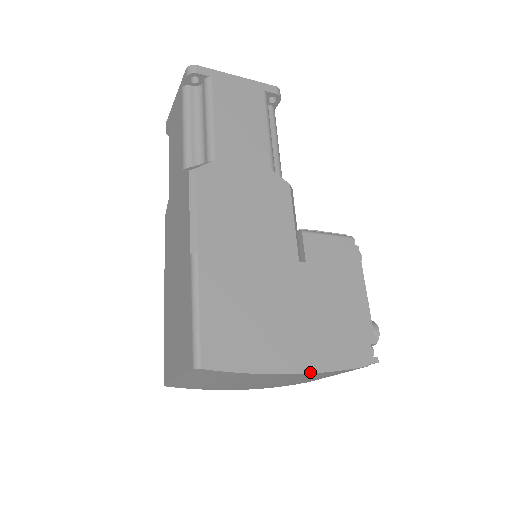
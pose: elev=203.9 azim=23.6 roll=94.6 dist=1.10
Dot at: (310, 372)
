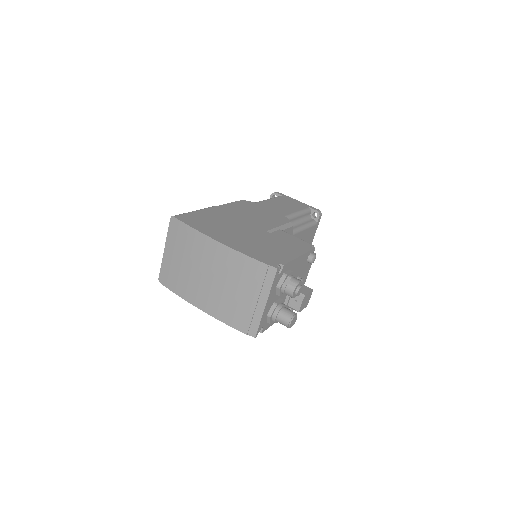
Dot at: (227, 245)
